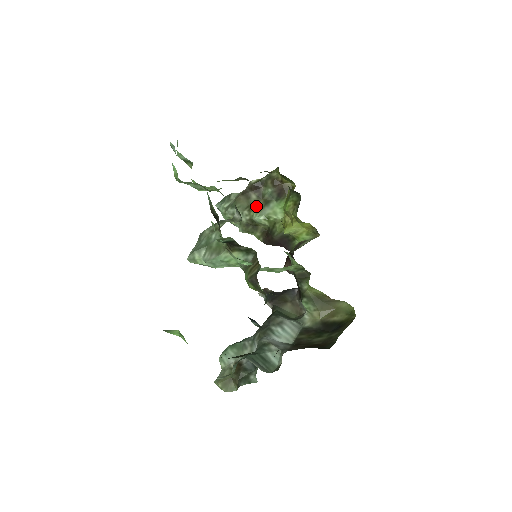
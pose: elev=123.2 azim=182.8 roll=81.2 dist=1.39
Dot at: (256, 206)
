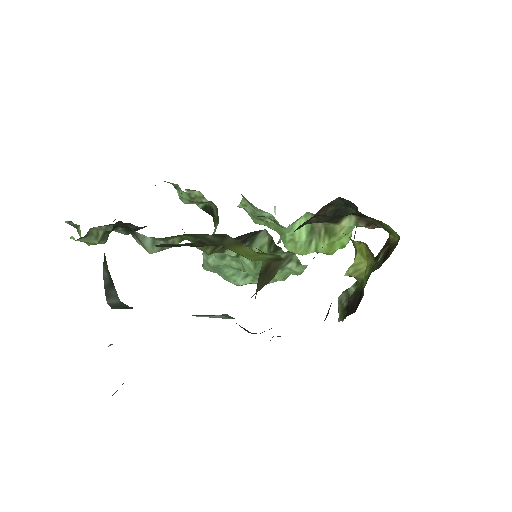
Dot at: occluded
